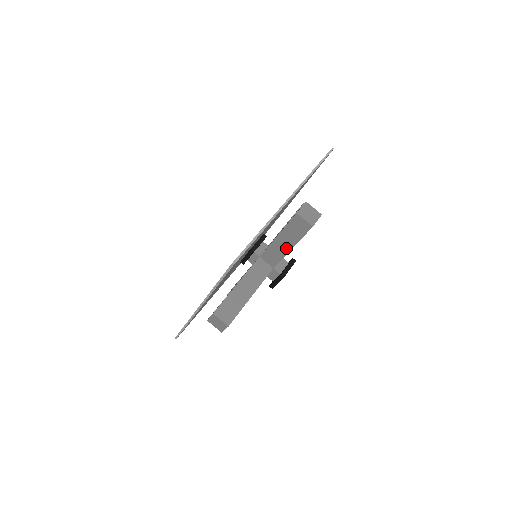
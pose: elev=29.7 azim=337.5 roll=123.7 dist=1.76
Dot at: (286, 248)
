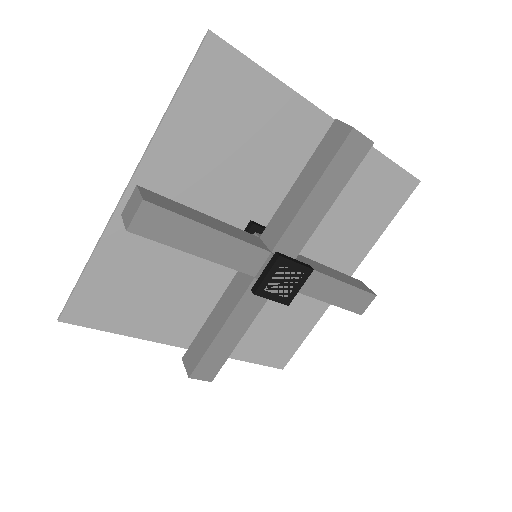
Dot at: (303, 195)
